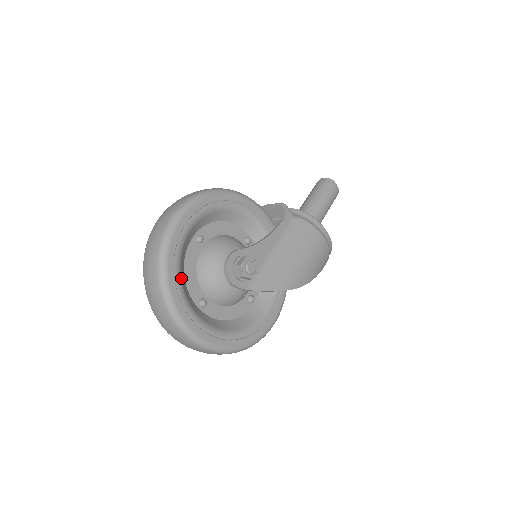
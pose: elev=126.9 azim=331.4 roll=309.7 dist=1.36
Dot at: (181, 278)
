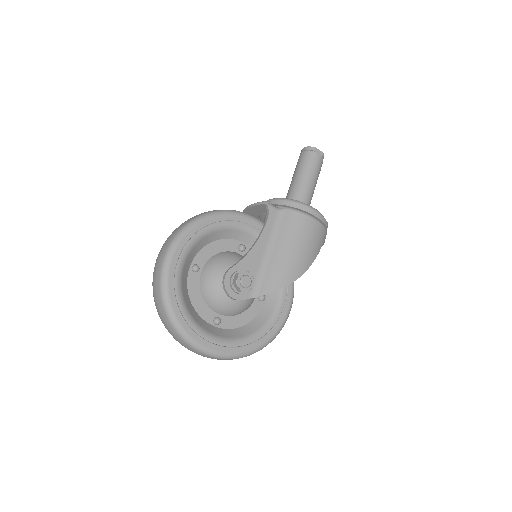
Dot at: (189, 311)
